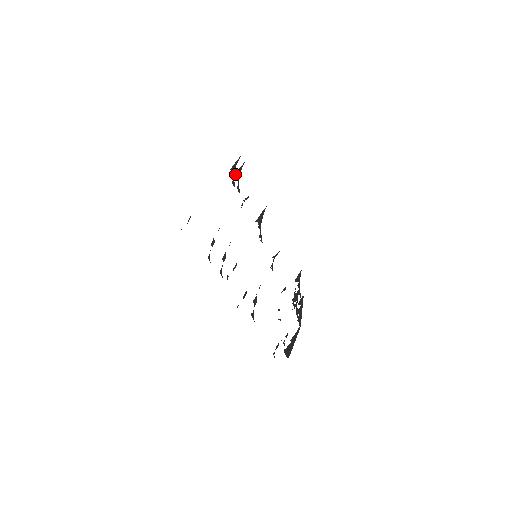
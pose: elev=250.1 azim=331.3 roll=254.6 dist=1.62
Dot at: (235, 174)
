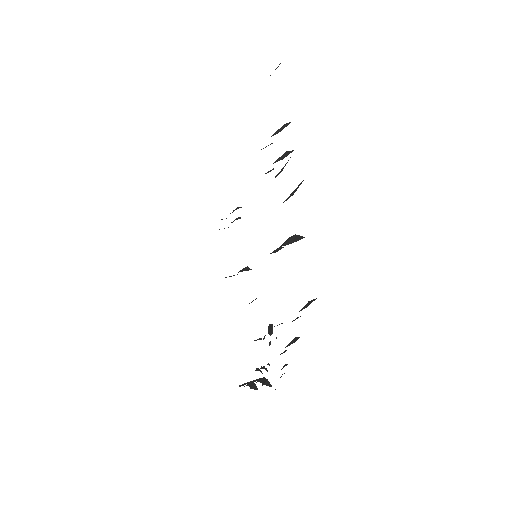
Dot at: occluded
